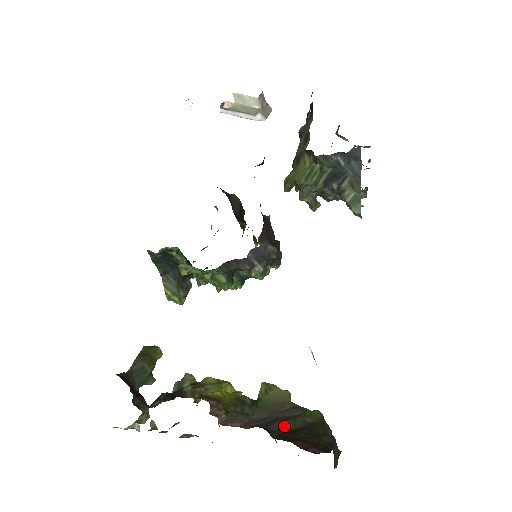
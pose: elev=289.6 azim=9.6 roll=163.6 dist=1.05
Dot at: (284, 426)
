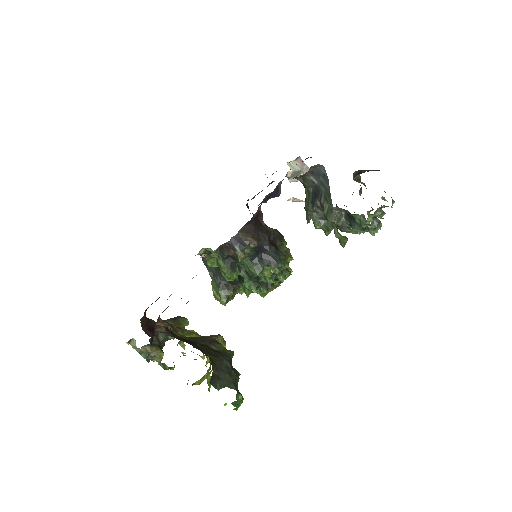
Dot at: (189, 339)
